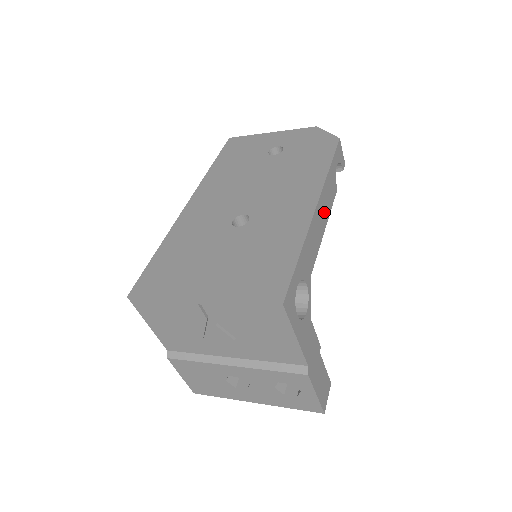
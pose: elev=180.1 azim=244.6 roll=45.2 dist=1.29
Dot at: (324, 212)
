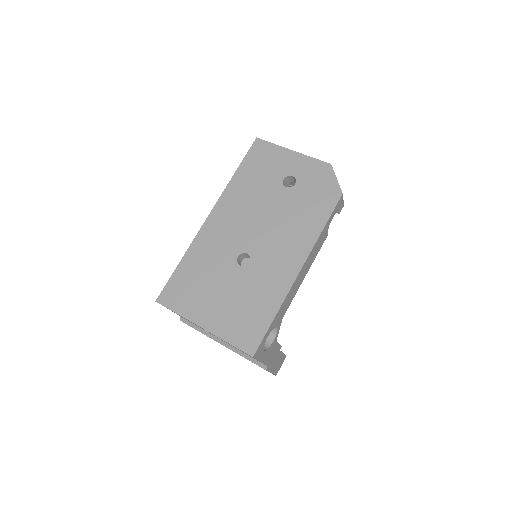
Dot at: (307, 266)
